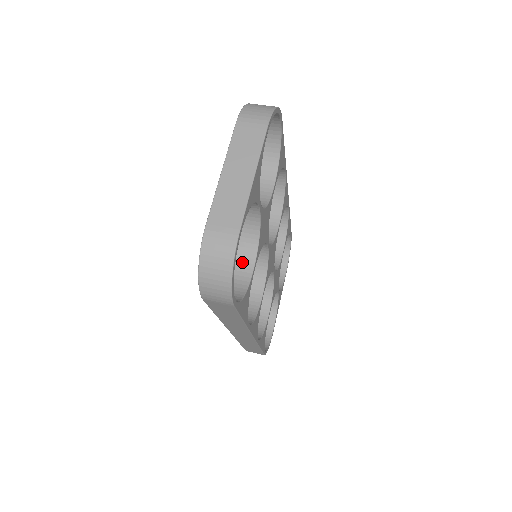
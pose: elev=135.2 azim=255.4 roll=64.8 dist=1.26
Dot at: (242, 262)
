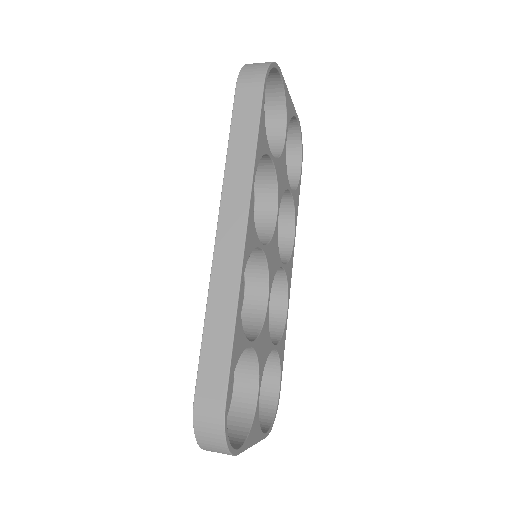
Dot at: occluded
